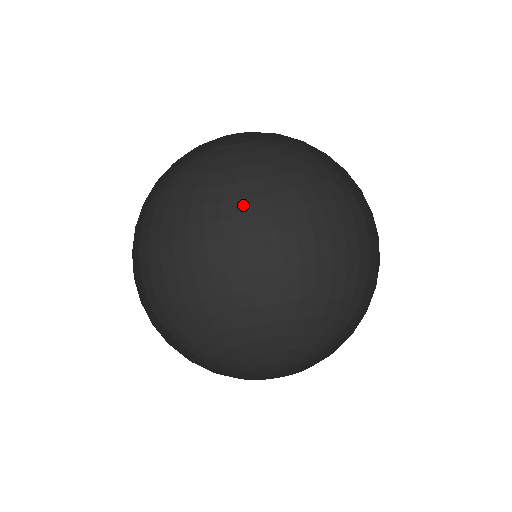
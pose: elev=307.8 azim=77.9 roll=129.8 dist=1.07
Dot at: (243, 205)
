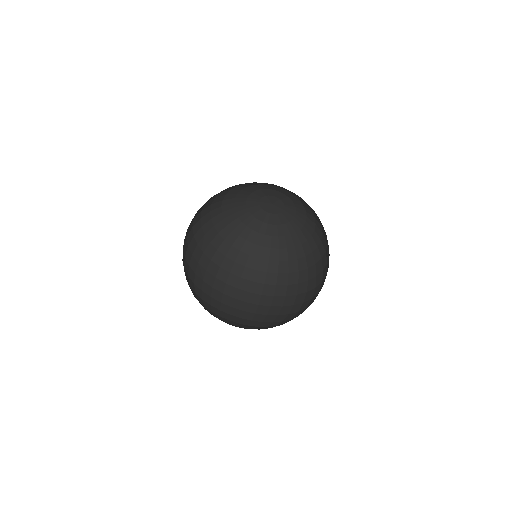
Dot at: (282, 265)
